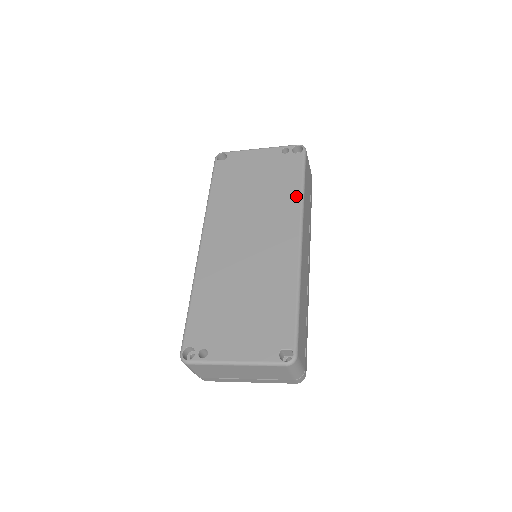
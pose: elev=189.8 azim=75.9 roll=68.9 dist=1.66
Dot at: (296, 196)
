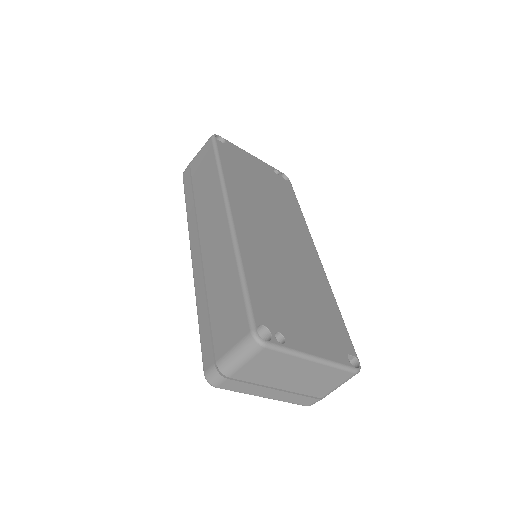
Dot at: (300, 216)
